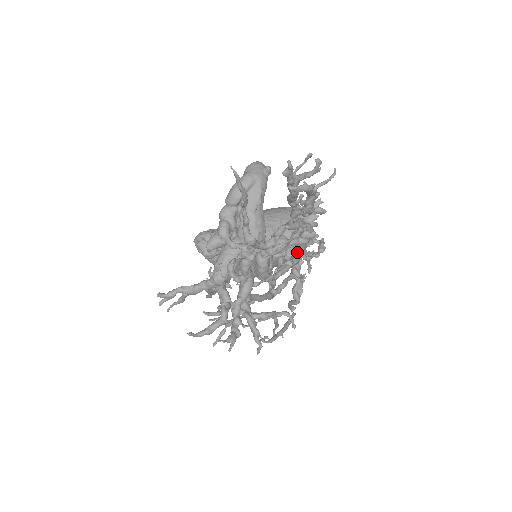
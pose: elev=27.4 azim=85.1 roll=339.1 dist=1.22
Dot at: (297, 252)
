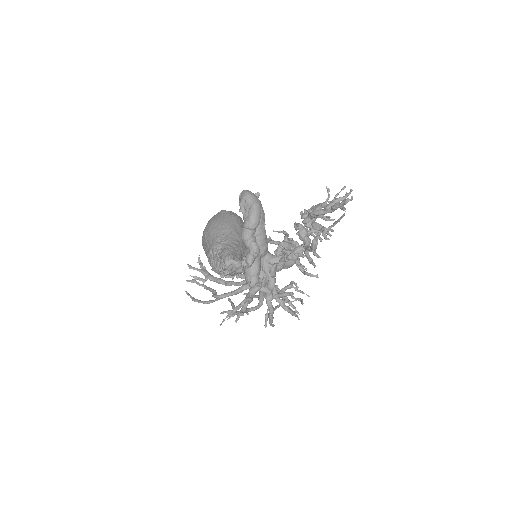
Dot at: (297, 242)
